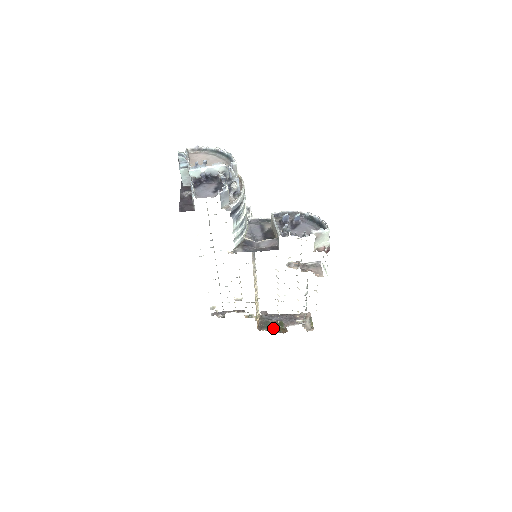
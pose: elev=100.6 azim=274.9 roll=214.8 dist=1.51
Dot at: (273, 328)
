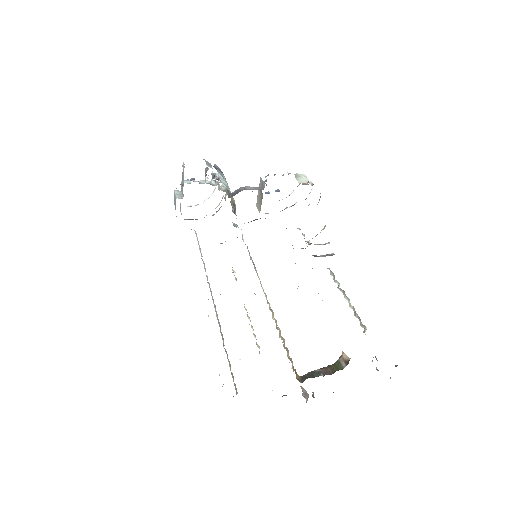
Dot at: (325, 371)
